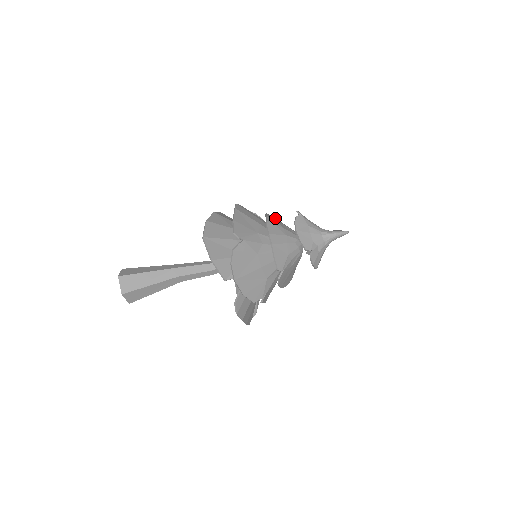
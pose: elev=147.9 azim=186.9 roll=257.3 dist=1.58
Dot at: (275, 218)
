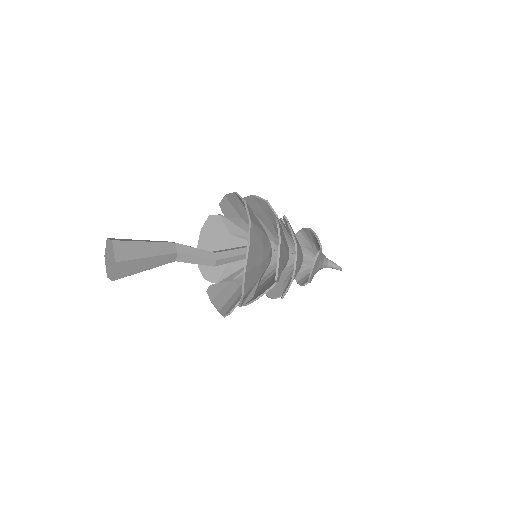
Dot at: occluded
